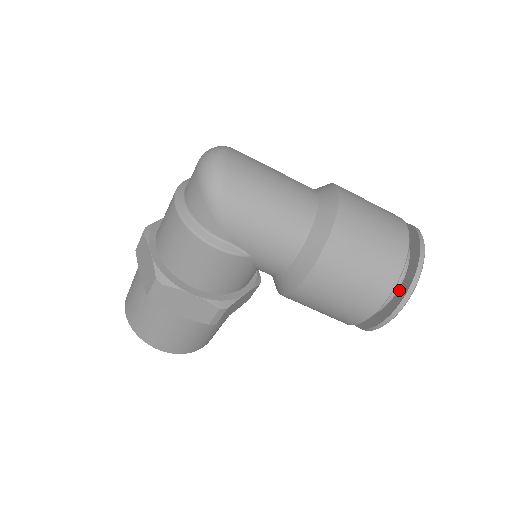
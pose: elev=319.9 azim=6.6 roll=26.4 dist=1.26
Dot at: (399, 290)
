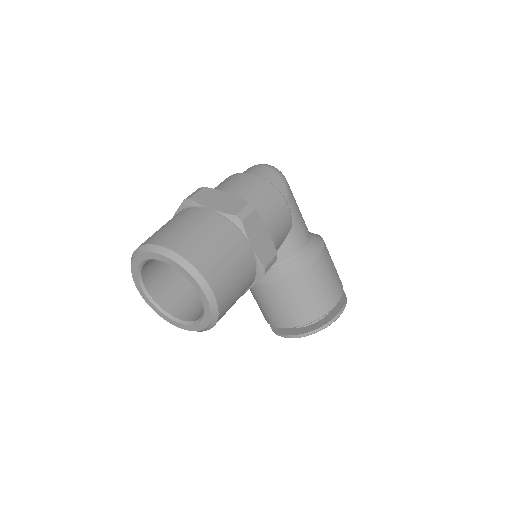
Dot at: occluded
